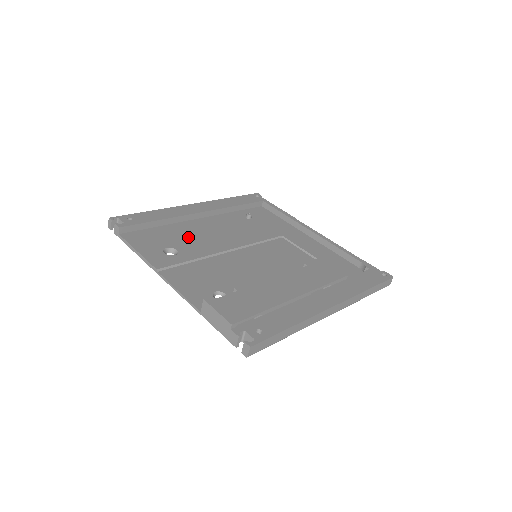
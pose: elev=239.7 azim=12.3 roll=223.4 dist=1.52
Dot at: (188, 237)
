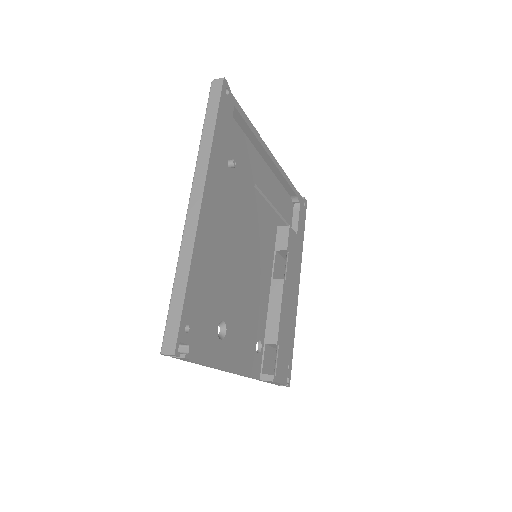
Dot at: (219, 284)
